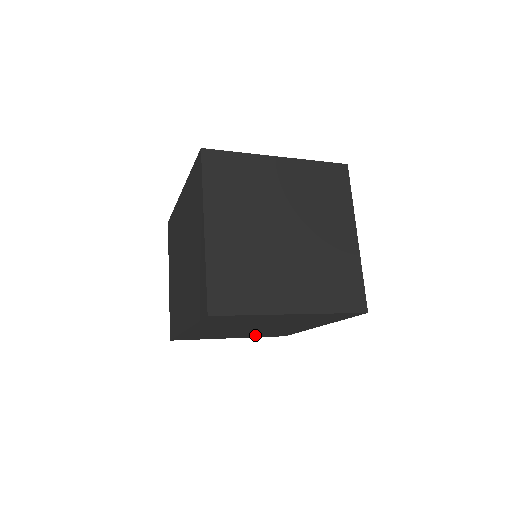
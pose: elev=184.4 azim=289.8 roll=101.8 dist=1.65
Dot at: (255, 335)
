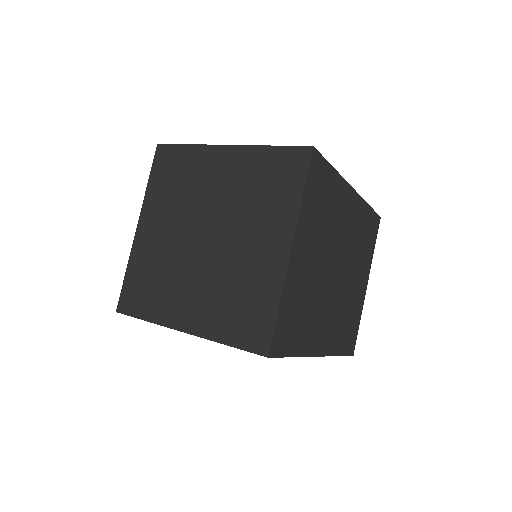
Dot at: occluded
